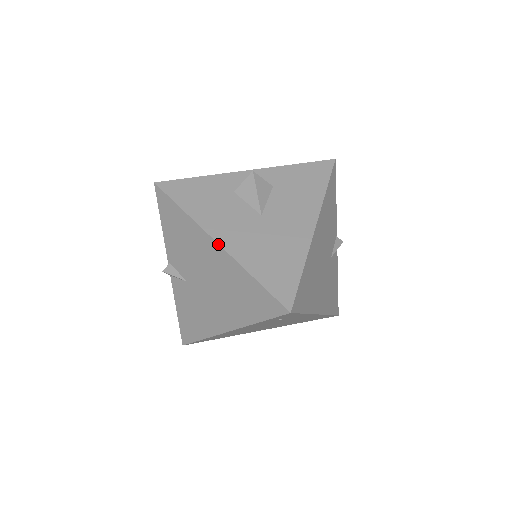
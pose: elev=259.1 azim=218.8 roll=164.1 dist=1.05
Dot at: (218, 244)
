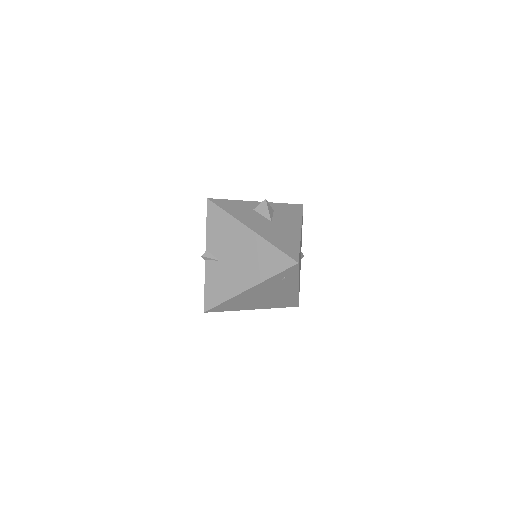
Dot at: (252, 230)
